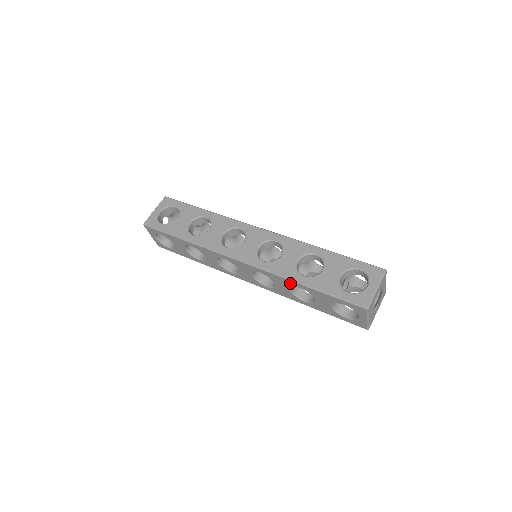
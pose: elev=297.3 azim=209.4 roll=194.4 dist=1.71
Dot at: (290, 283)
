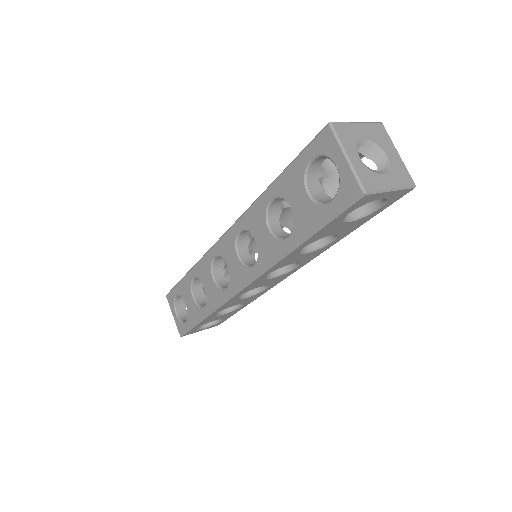
Dot at: (291, 256)
